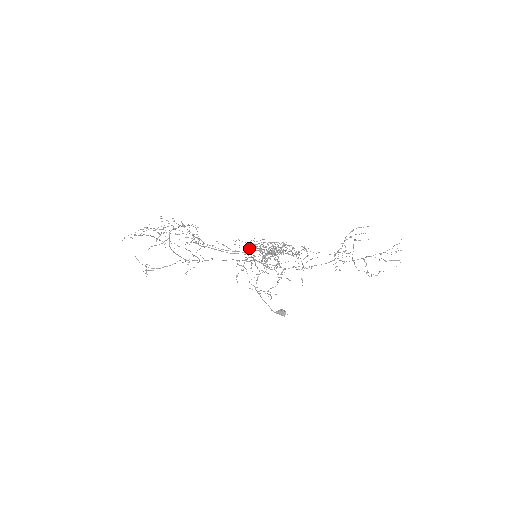
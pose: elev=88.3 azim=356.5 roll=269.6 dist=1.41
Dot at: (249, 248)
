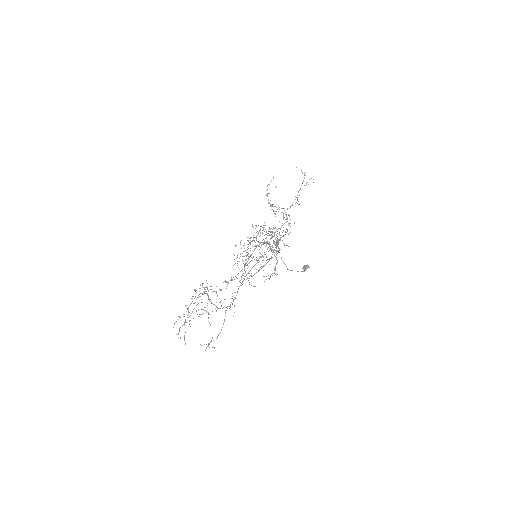
Dot at: occluded
